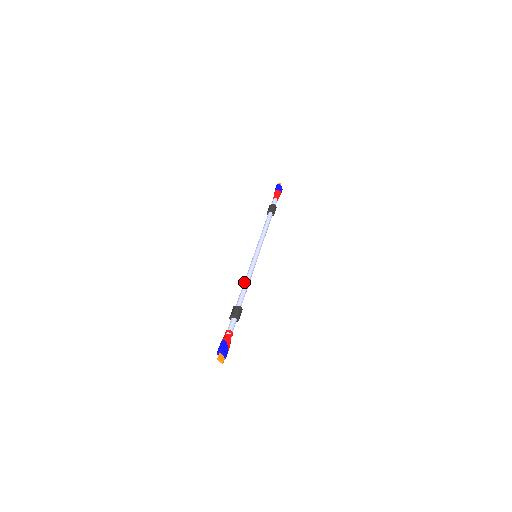
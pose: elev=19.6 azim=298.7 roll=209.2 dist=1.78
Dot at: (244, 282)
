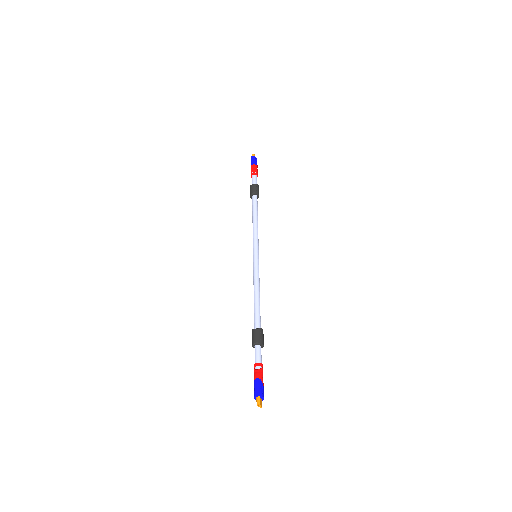
Dot at: (255, 294)
